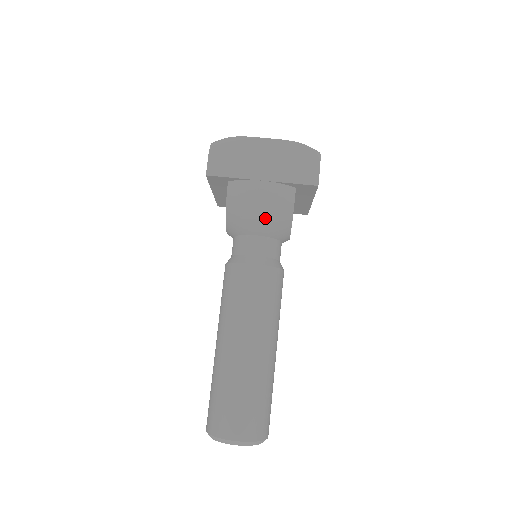
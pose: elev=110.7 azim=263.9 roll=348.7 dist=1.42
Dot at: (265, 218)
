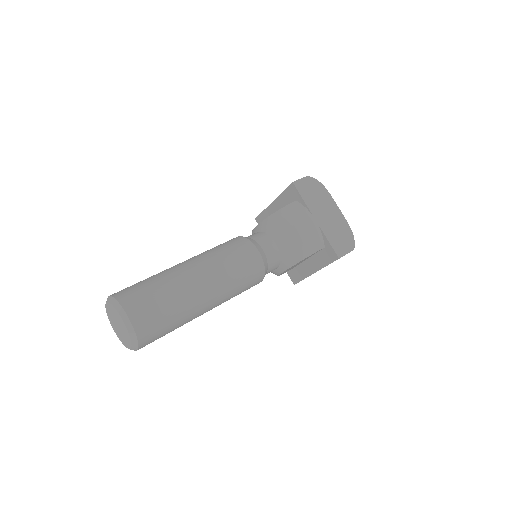
Dot at: (294, 238)
